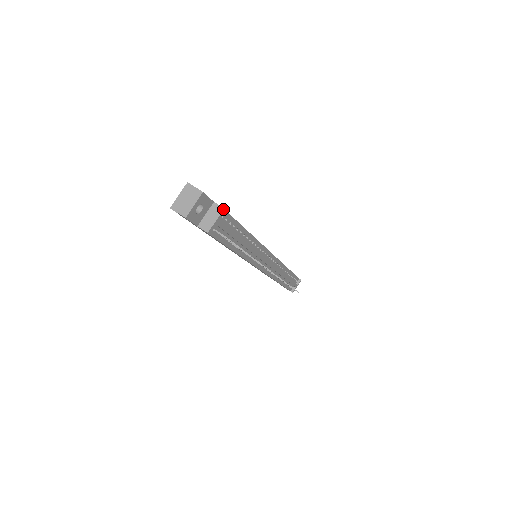
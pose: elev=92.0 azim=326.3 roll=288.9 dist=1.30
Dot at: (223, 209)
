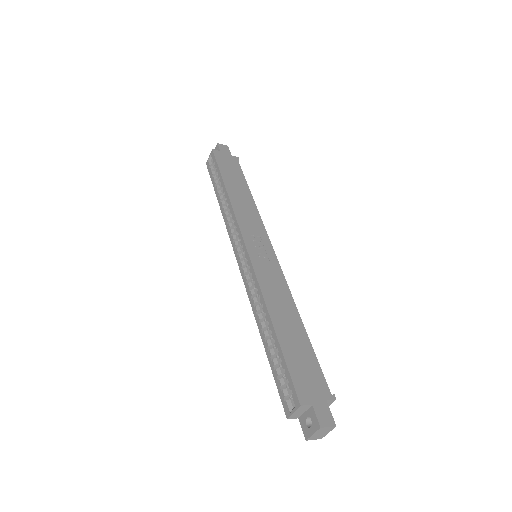
Dot at: occluded
